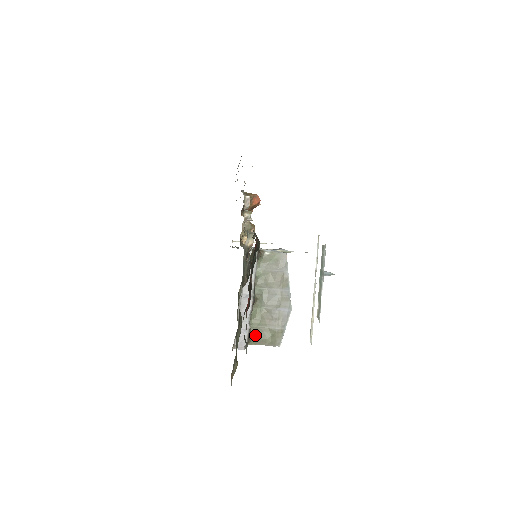
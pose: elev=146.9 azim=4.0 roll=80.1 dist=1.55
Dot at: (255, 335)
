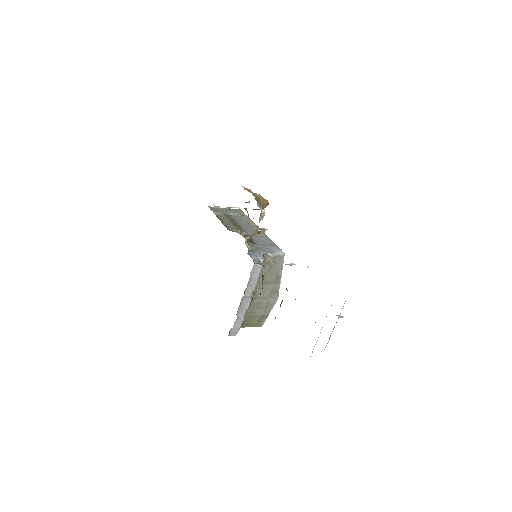
Dot at: (245, 321)
